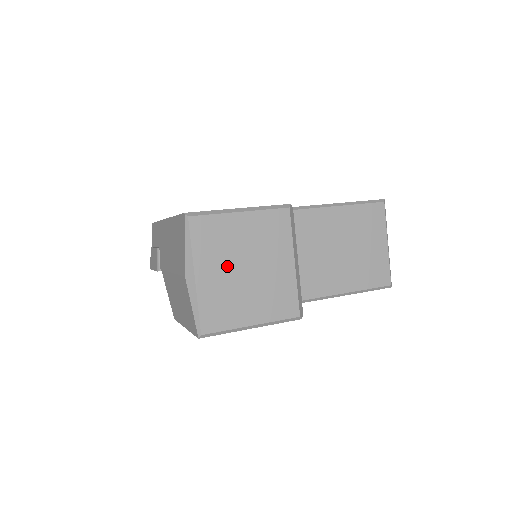
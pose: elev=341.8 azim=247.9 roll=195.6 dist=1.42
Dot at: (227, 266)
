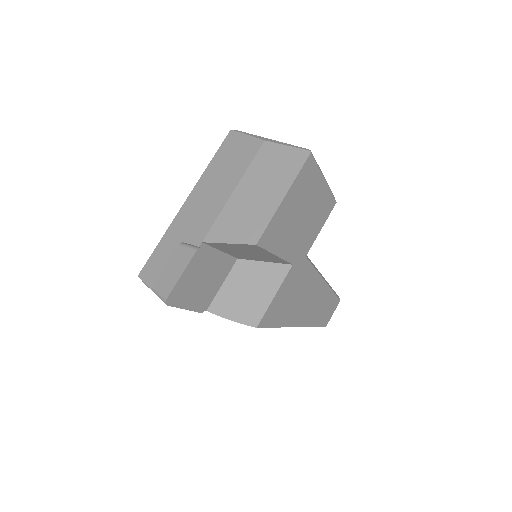
Dot at: occluded
